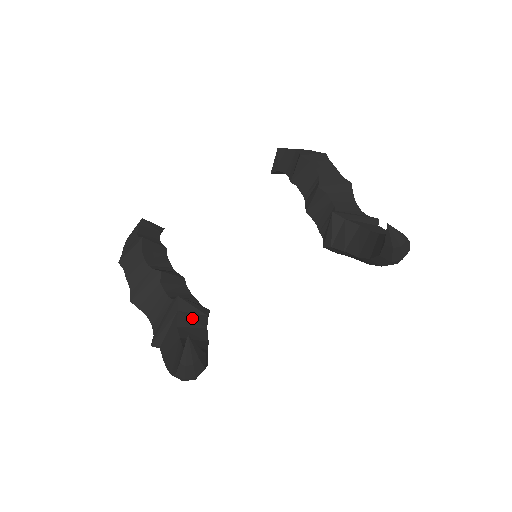
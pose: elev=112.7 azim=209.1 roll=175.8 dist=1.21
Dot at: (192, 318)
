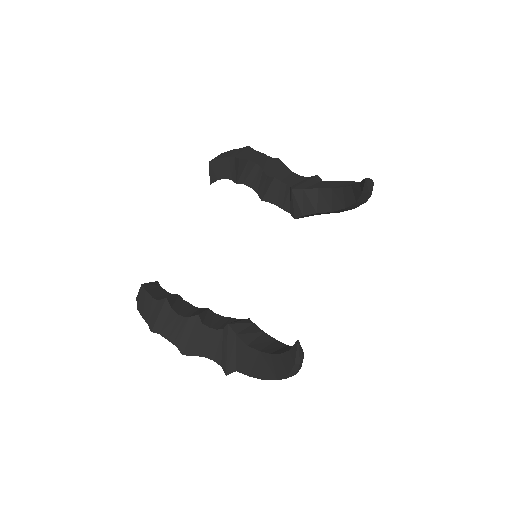
Dot at: (249, 332)
